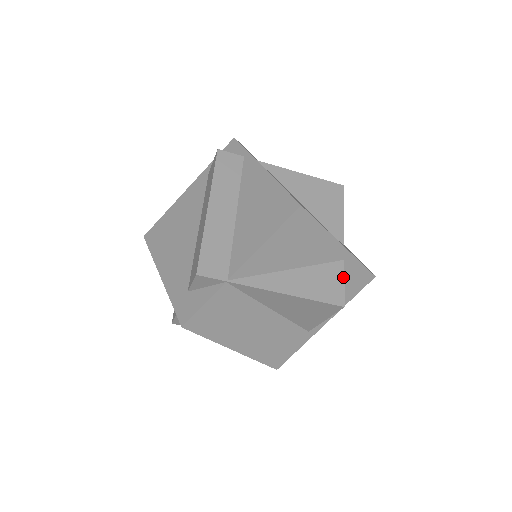
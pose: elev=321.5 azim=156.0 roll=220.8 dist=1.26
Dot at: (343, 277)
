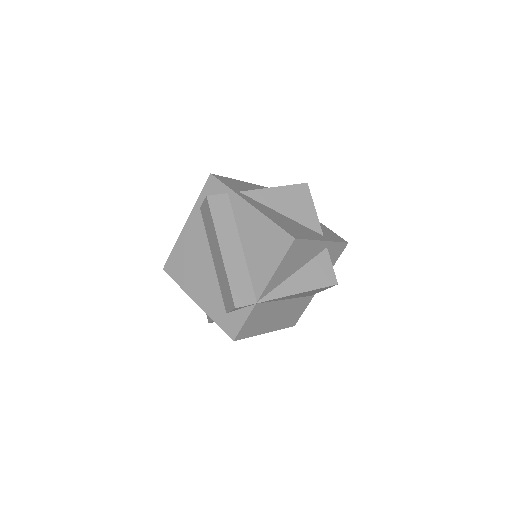
Dot at: (330, 262)
